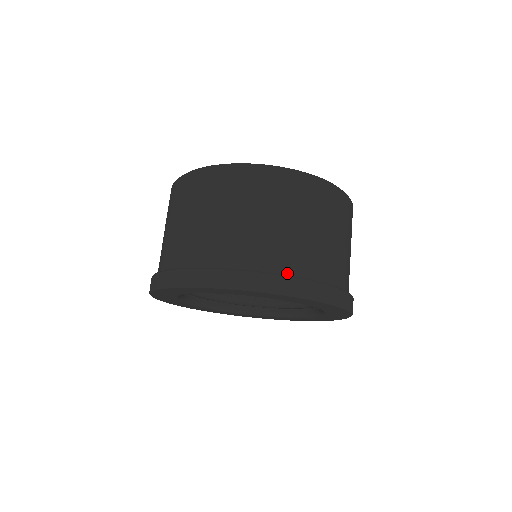
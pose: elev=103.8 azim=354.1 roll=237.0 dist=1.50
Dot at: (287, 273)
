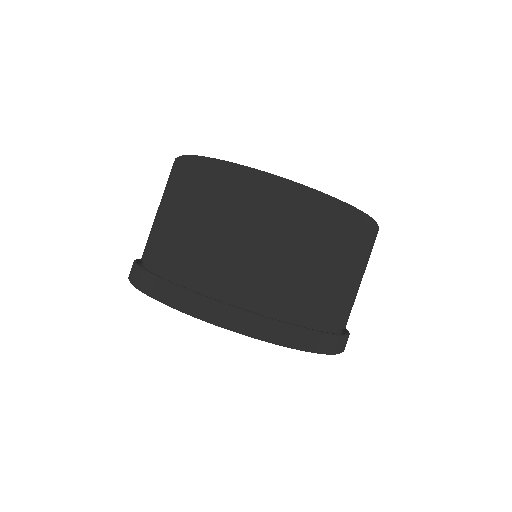
Dot at: (261, 310)
